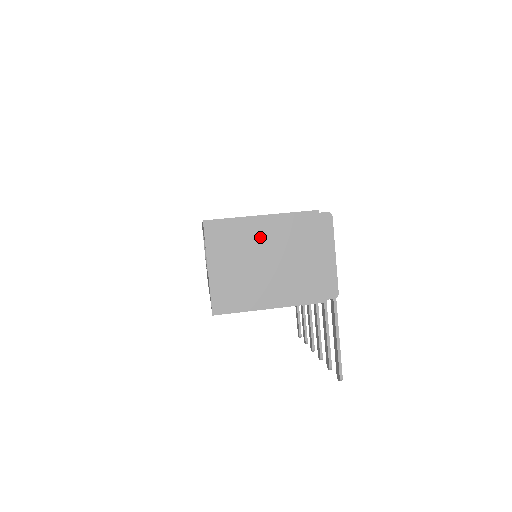
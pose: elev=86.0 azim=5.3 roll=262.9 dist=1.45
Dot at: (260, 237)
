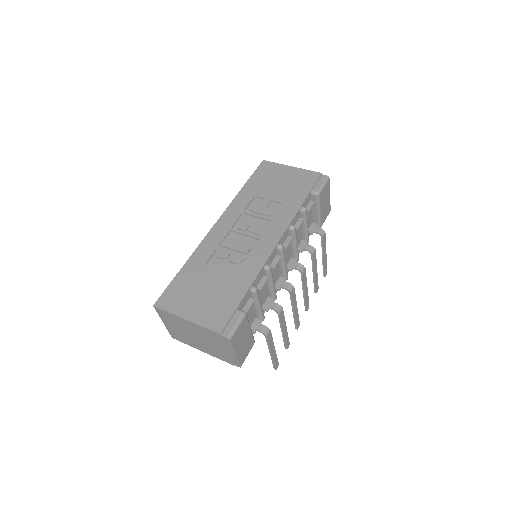
Dot at: (187, 326)
